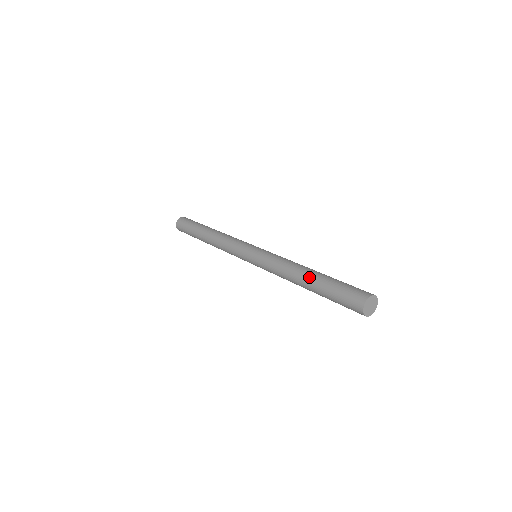
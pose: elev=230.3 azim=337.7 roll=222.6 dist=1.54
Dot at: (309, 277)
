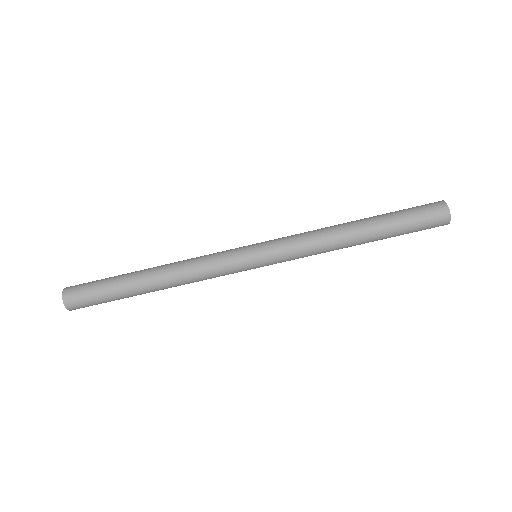
Dot at: (364, 224)
